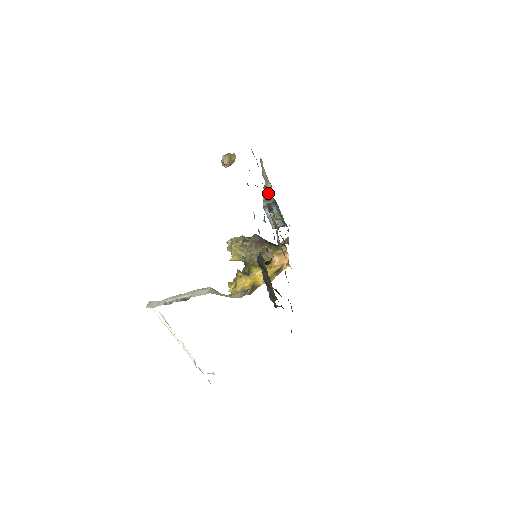
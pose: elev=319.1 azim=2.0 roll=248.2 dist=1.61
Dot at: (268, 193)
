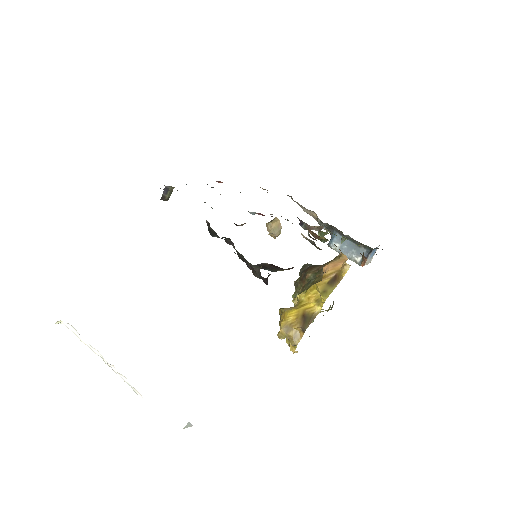
Dot at: (320, 225)
